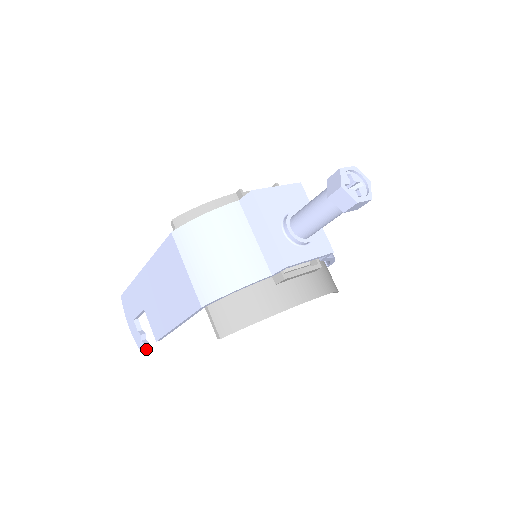
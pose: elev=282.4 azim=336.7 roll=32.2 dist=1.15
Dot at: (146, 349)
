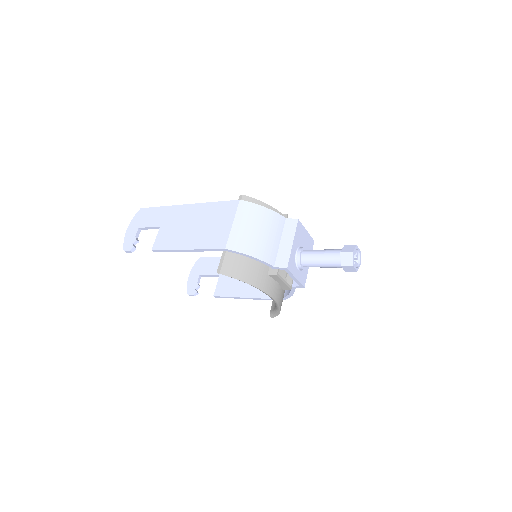
Dot at: (131, 251)
